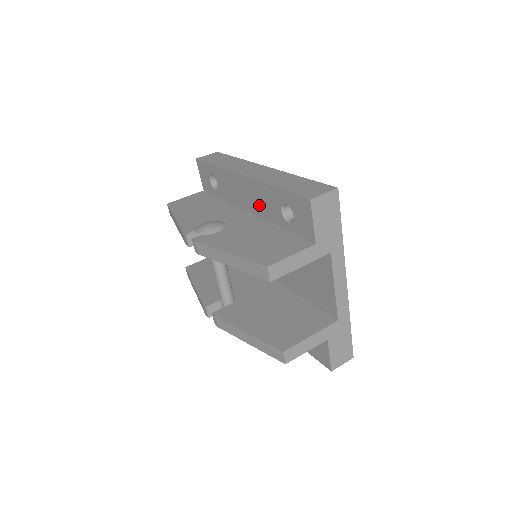
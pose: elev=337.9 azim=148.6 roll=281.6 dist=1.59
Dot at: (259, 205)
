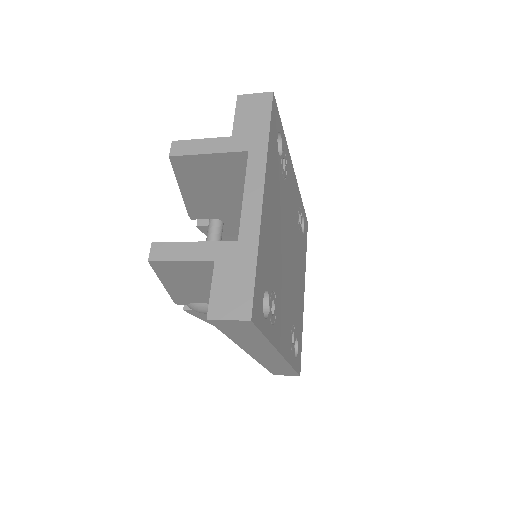
Dot at: occluded
